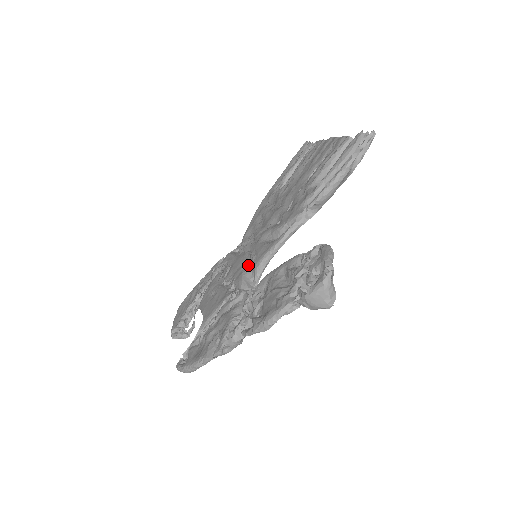
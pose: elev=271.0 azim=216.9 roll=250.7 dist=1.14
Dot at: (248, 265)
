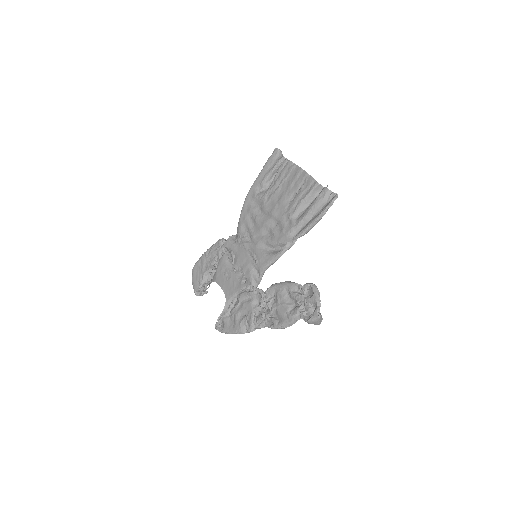
Dot at: (253, 265)
